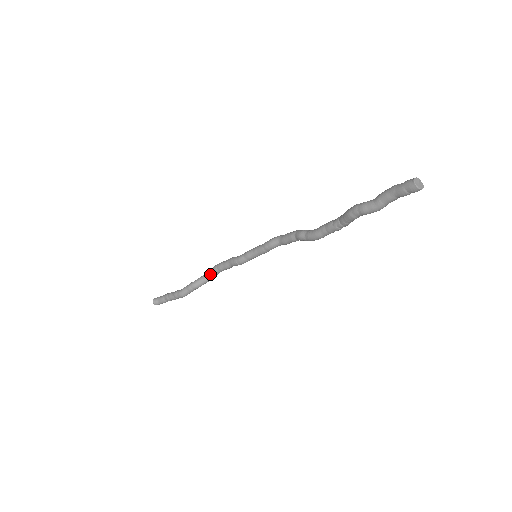
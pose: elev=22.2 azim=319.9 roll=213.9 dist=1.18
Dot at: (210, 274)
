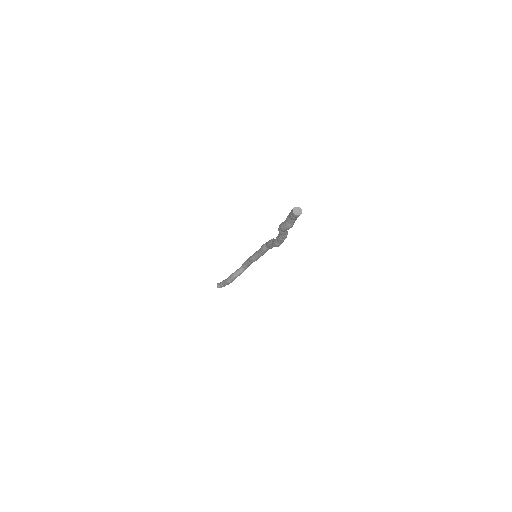
Dot at: (242, 267)
